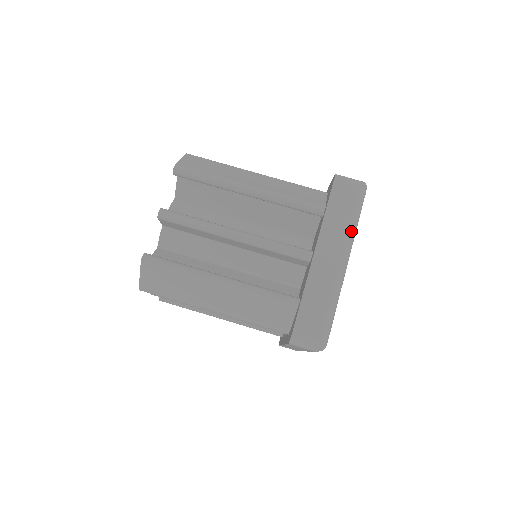
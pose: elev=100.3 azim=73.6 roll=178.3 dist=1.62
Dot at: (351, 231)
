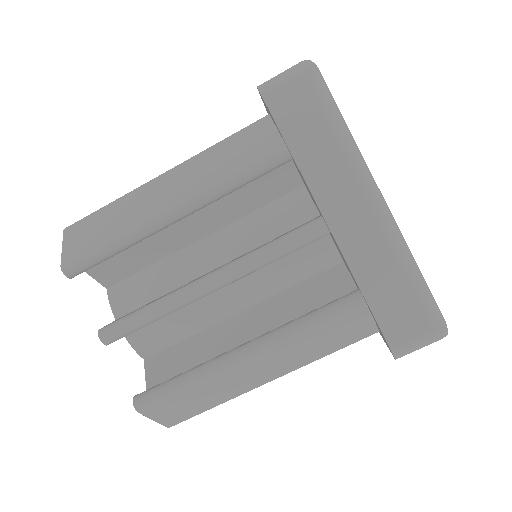
Dot at: (349, 148)
